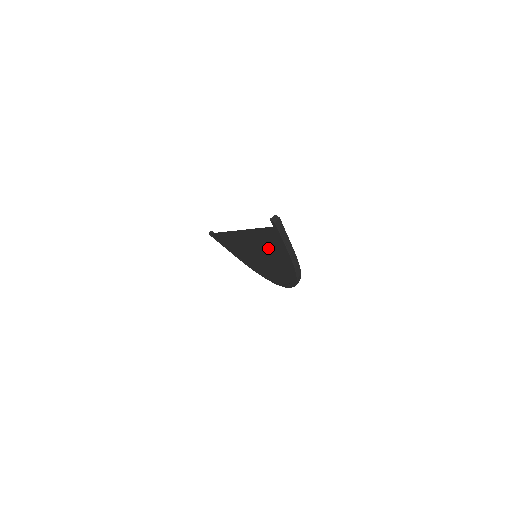
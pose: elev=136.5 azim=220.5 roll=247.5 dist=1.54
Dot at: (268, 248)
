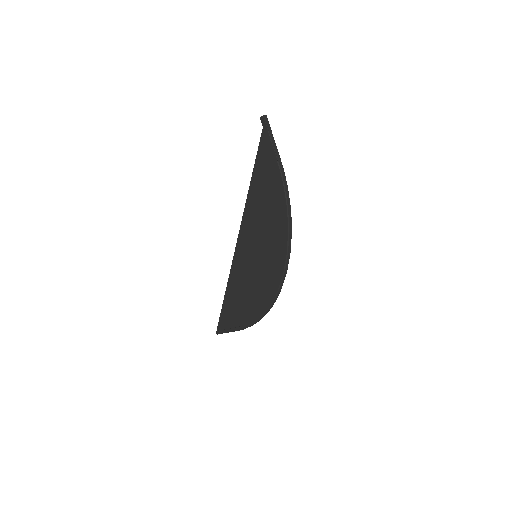
Dot at: (263, 194)
